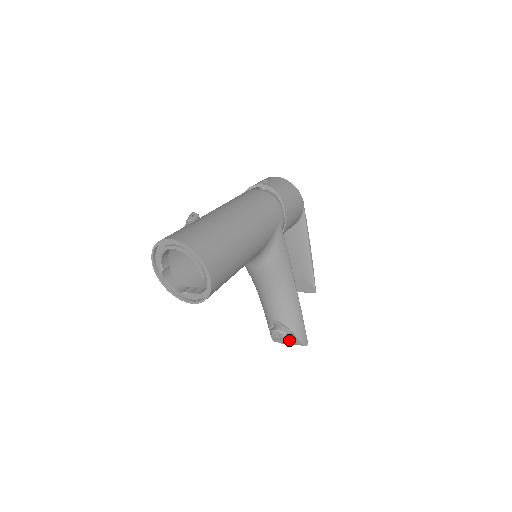
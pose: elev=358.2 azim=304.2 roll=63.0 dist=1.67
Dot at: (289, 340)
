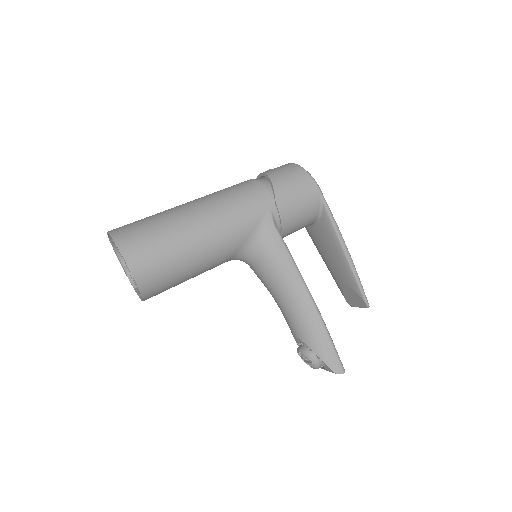
Dot at: (313, 363)
